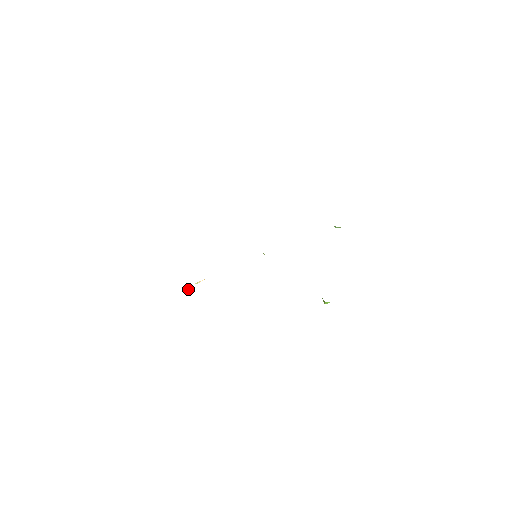
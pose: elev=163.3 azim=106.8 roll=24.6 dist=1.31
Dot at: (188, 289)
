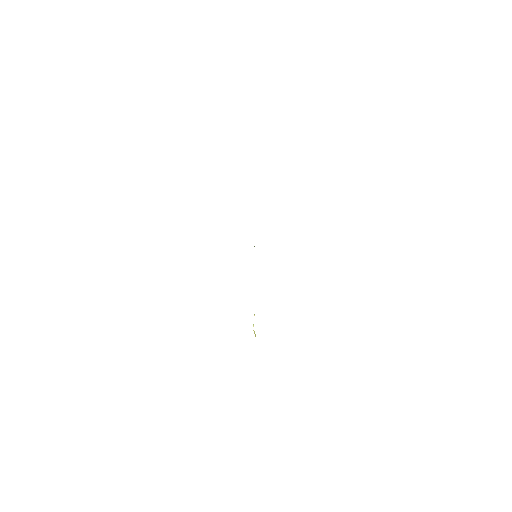
Dot at: (255, 336)
